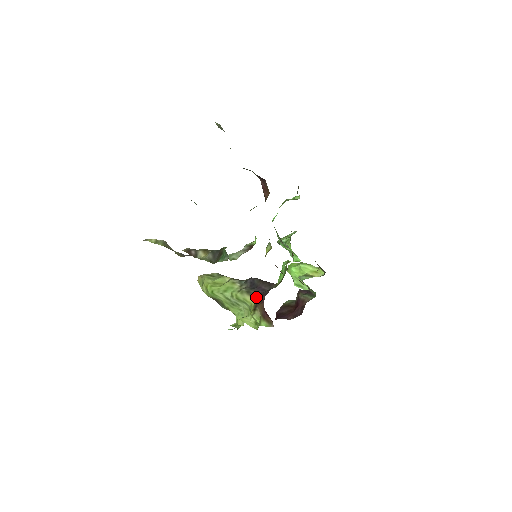
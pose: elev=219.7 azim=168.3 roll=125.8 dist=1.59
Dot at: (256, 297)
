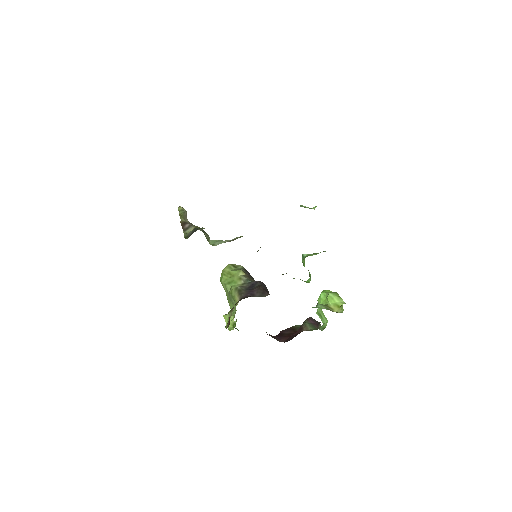
Dot at: (241, 298)
